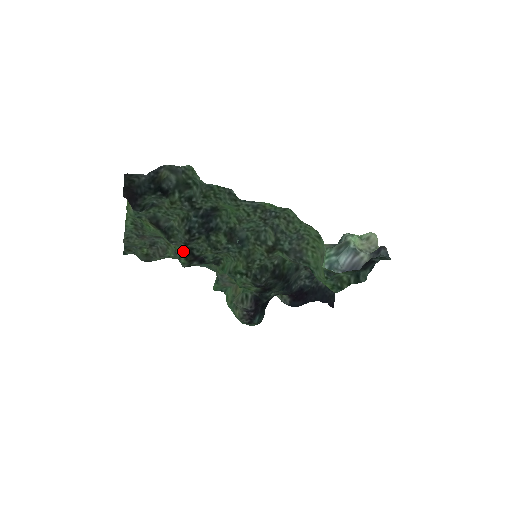
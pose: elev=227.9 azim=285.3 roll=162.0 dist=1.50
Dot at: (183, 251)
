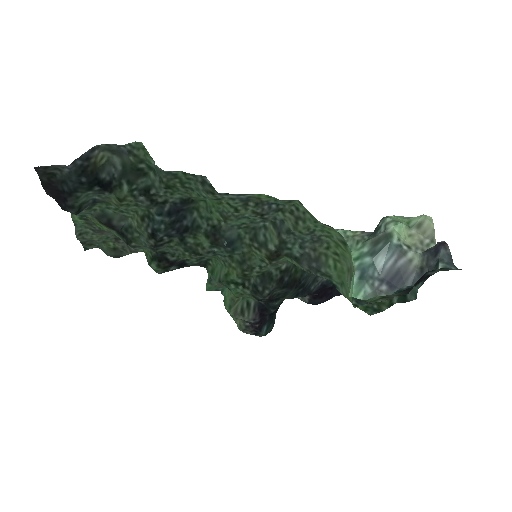
Dot at: (153, 256)
